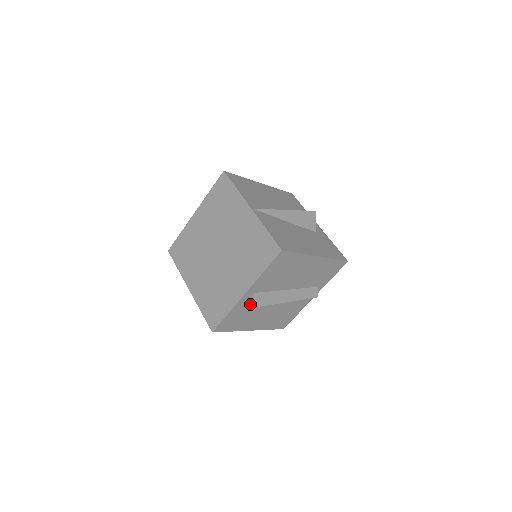
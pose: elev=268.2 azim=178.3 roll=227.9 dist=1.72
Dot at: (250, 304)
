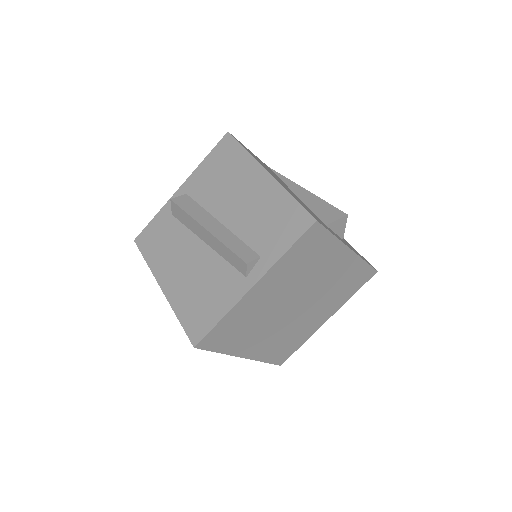
Dot at: occluded
